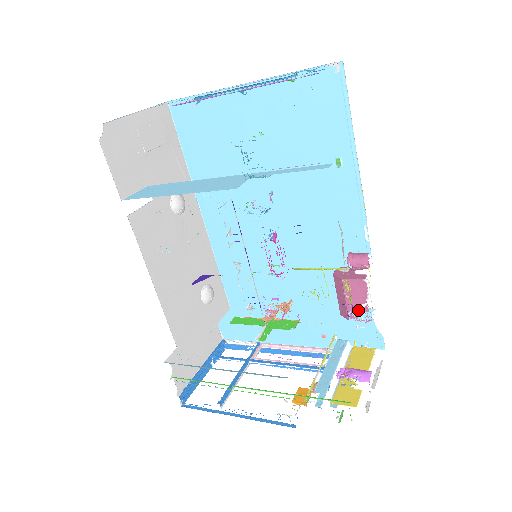
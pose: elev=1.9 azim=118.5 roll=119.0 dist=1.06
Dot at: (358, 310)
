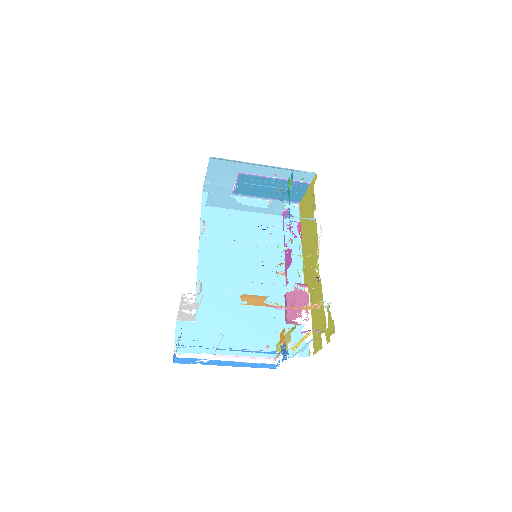
Dot at: occluded
